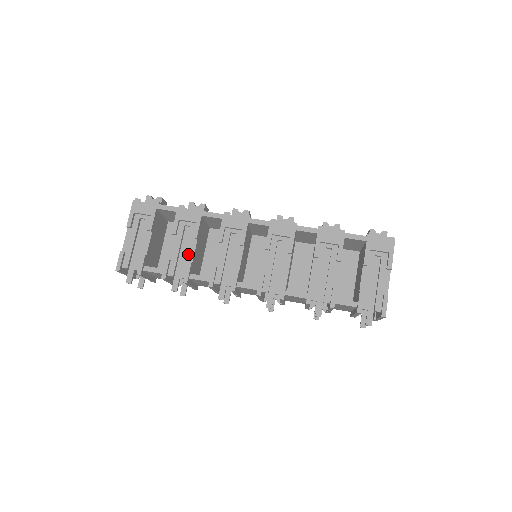
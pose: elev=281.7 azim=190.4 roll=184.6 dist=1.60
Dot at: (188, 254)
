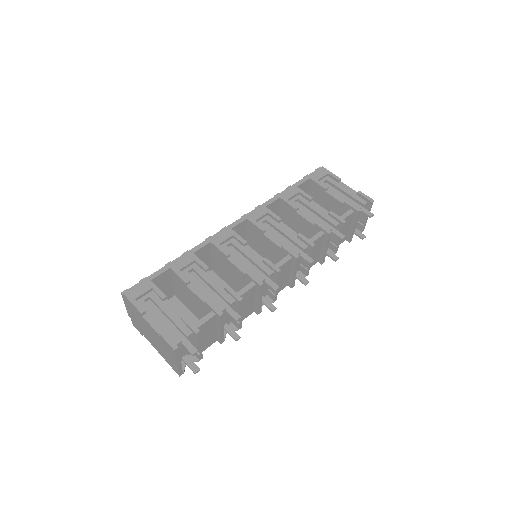
Dot at: (216, 285)
